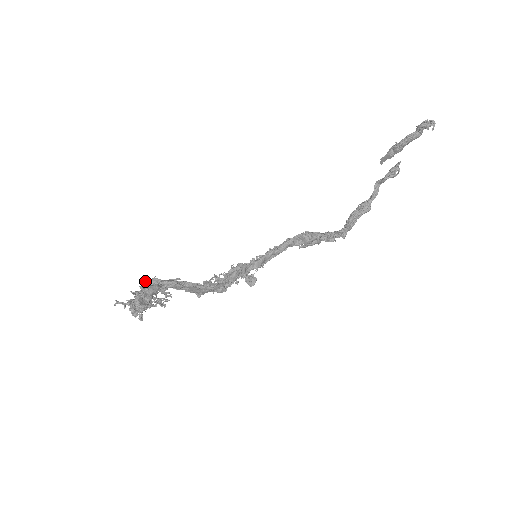
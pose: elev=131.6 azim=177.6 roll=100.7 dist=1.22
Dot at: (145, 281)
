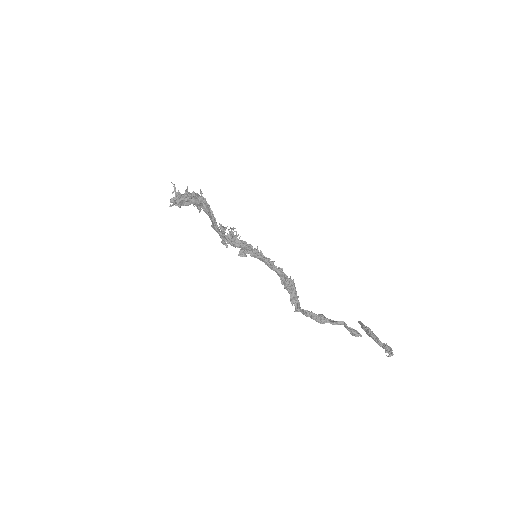
Dot at: (201, 191)
